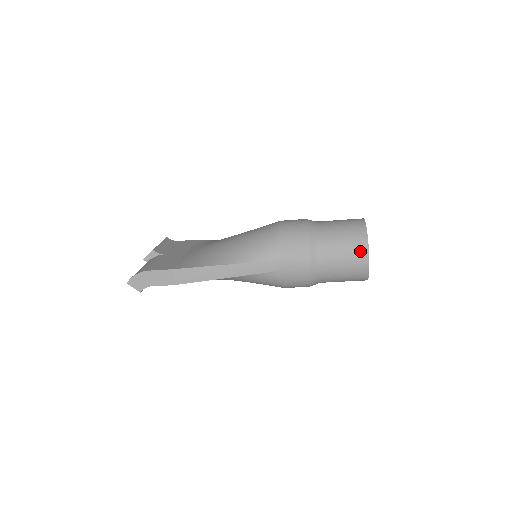
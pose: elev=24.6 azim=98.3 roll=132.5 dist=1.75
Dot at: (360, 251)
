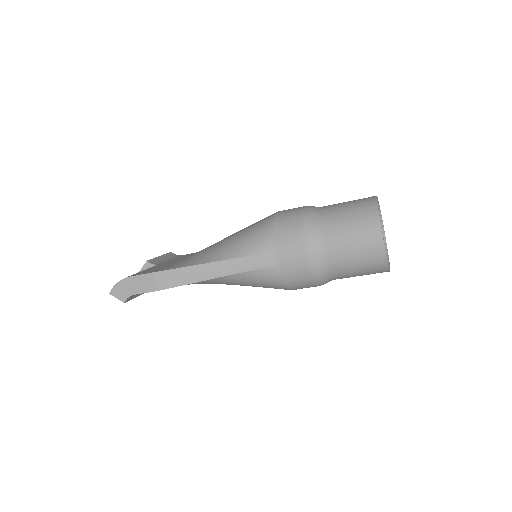
Dot at: (370, 230)
